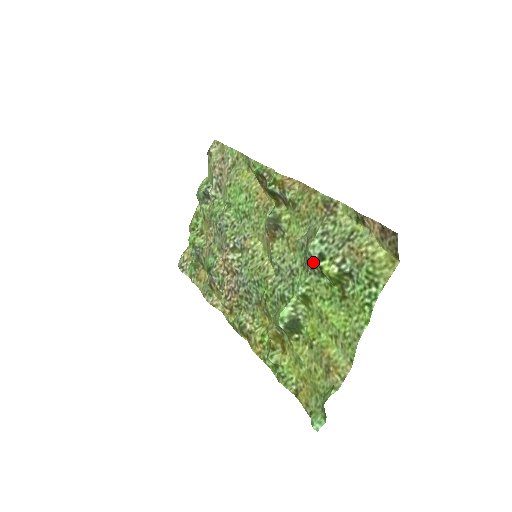
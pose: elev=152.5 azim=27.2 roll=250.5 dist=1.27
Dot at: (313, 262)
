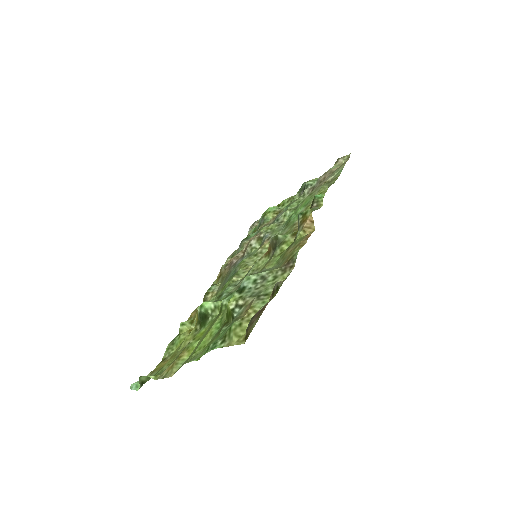
Dot at: (239, 289)
